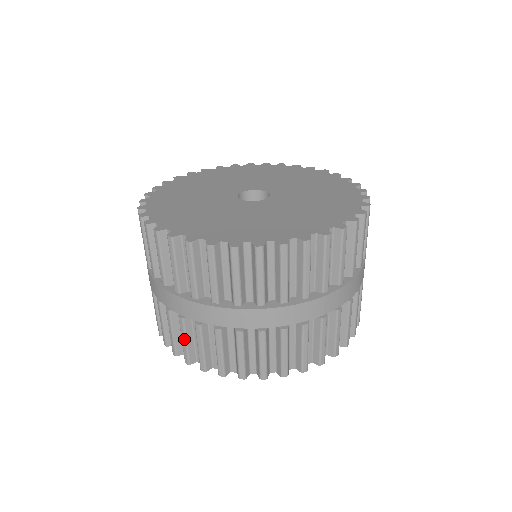
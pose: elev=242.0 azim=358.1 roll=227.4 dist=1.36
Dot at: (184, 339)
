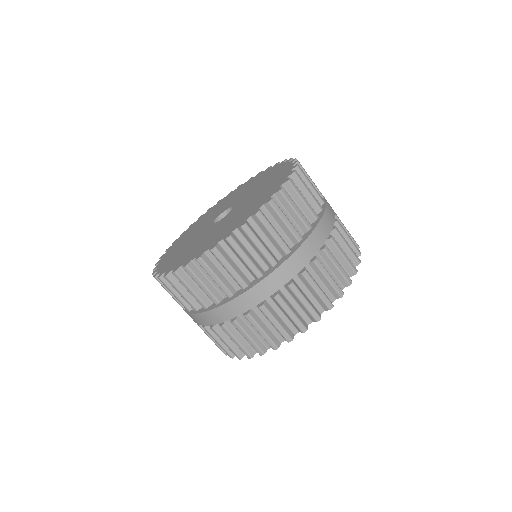
Dot at: (275, 321)
